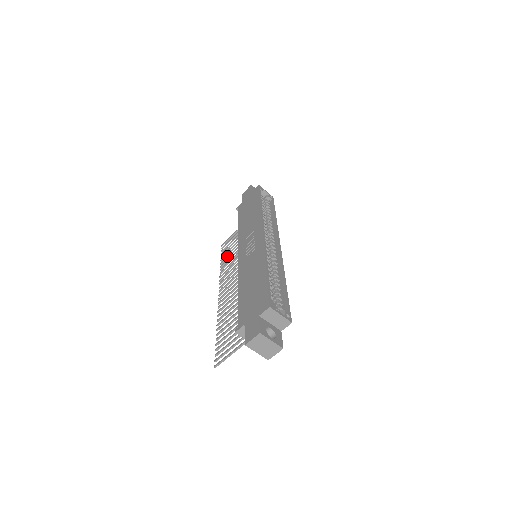
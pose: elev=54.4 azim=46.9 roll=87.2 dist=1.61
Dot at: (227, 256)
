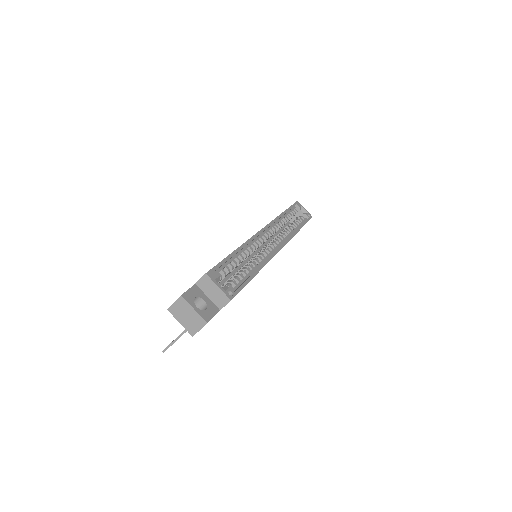
Dot at: occluded
